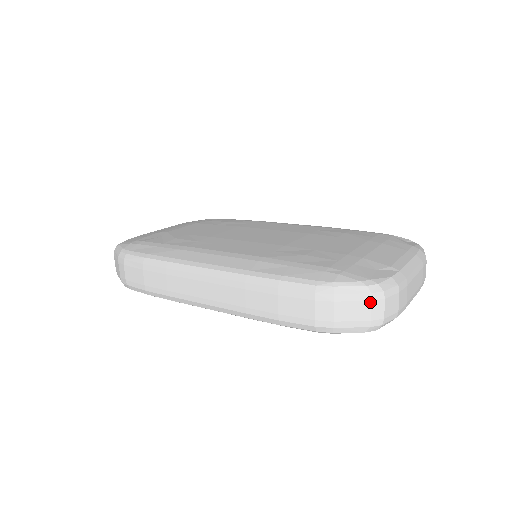
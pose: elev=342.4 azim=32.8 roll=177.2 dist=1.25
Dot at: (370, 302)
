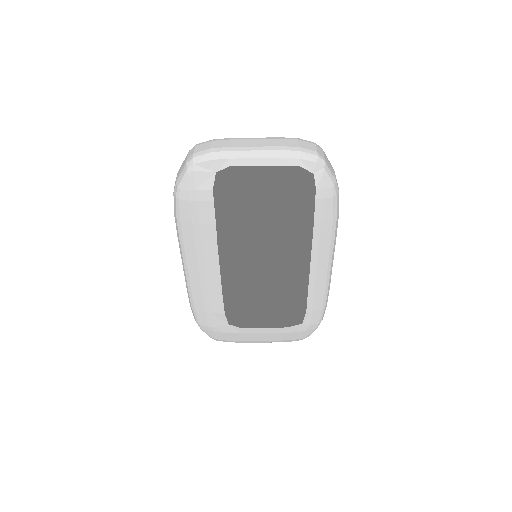
Dot at: (188, 154)
